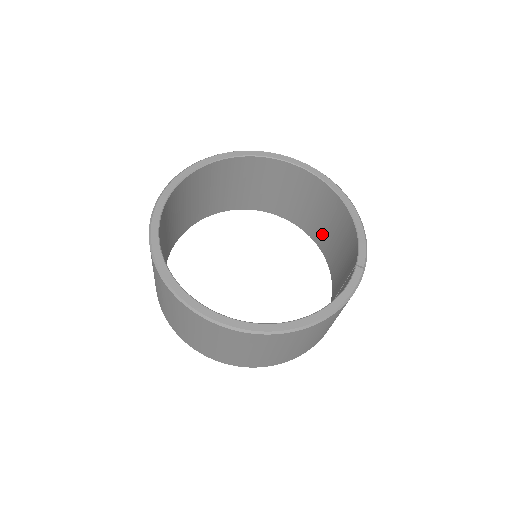
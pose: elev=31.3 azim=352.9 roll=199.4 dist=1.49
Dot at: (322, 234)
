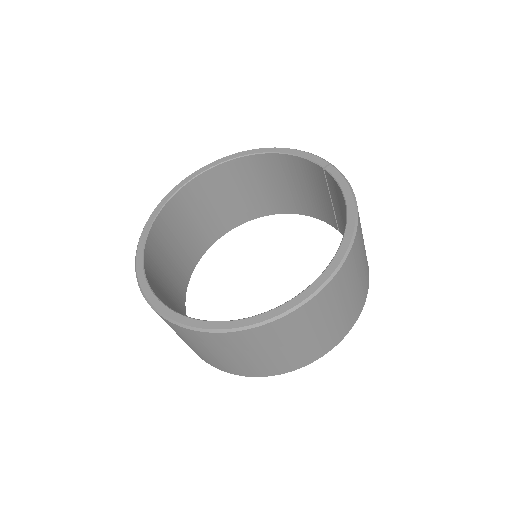
Dot at: (271, 200)
